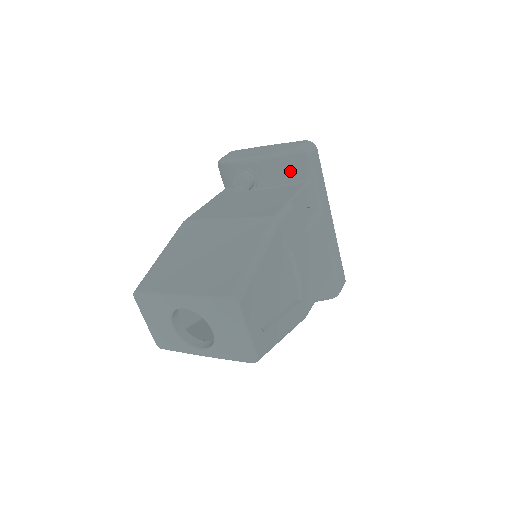
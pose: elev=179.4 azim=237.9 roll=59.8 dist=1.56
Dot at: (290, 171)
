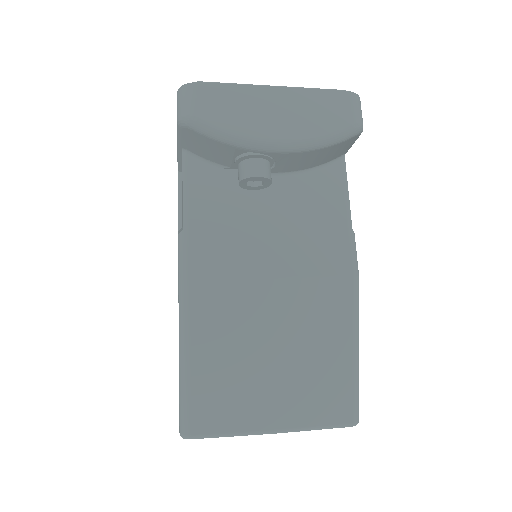
Dot at: (330, 155)
